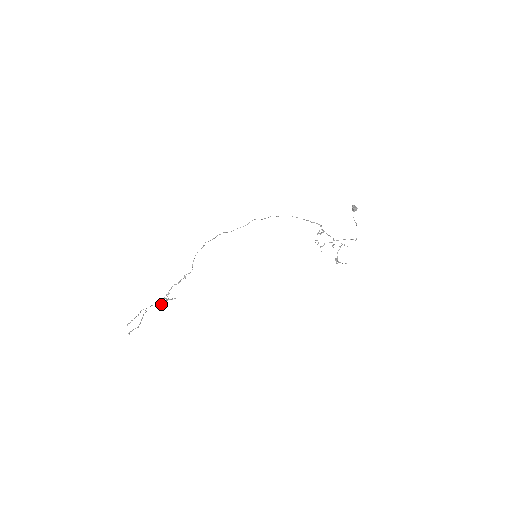
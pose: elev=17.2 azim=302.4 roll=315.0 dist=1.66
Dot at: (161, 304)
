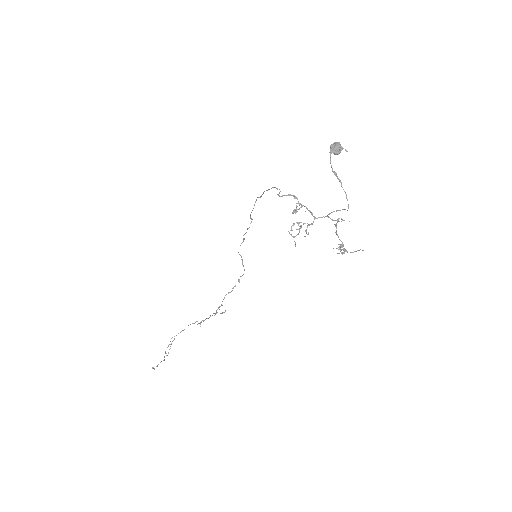
Dot at: occluded
